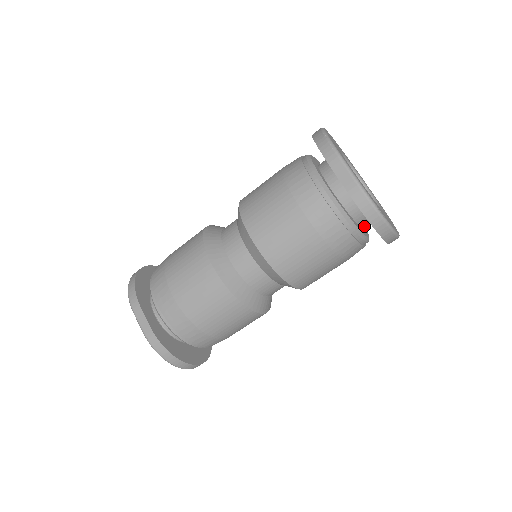
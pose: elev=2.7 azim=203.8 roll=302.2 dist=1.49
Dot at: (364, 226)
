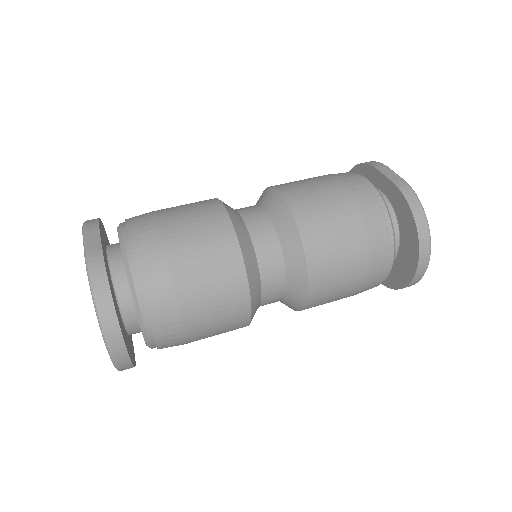
Dot at: occluded
